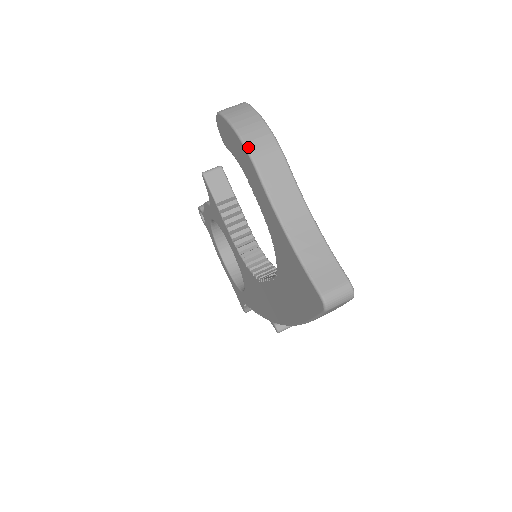
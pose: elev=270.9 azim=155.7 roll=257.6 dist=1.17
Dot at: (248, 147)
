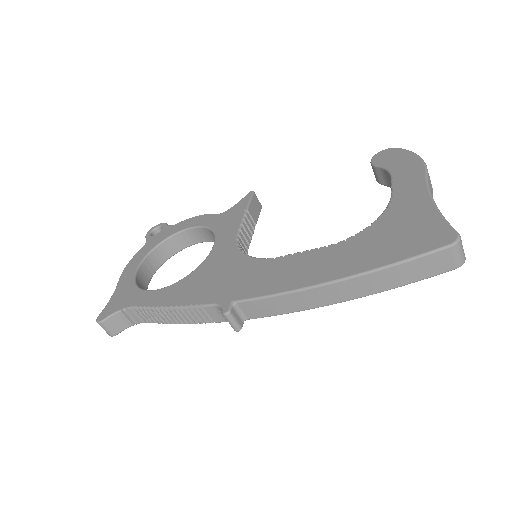
Dot at: occluded
